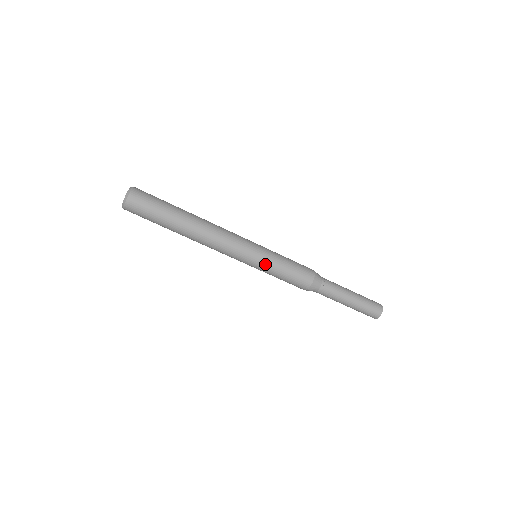
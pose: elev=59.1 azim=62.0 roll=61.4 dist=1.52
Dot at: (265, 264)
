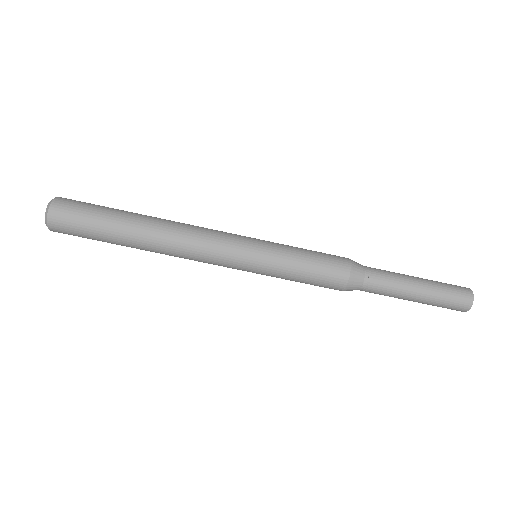
Dot at: (272, 251)
